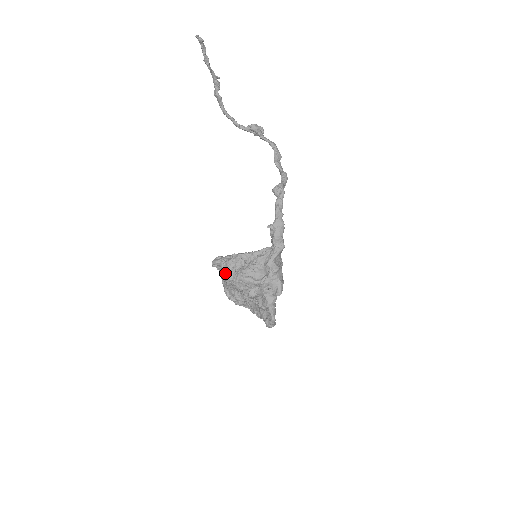
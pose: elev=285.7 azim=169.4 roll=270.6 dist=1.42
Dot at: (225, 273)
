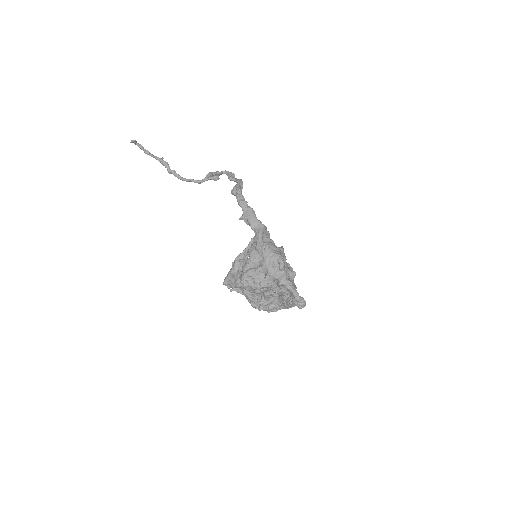
Dot at: (234, 283)
